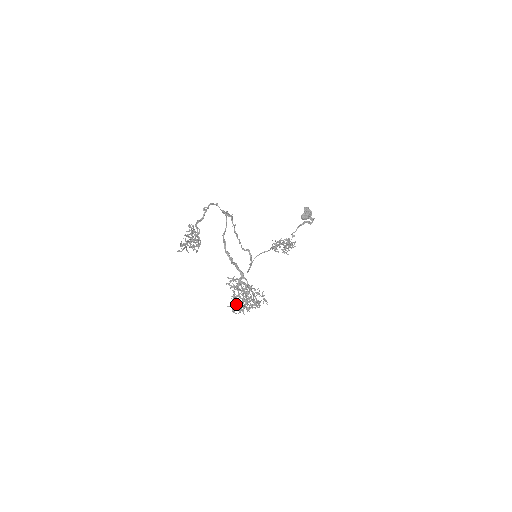
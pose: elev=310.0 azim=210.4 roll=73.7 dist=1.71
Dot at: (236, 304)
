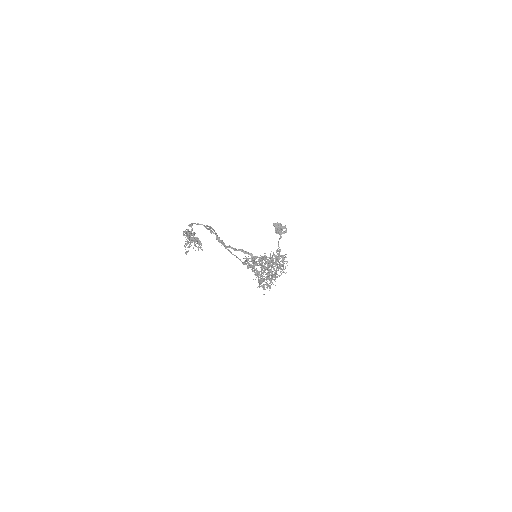
Dot at: (262, 278)
